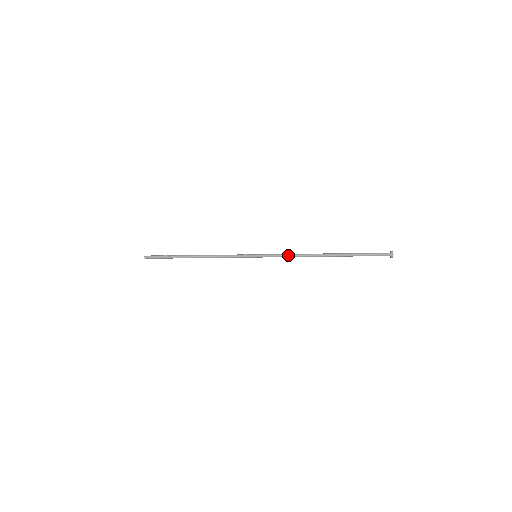
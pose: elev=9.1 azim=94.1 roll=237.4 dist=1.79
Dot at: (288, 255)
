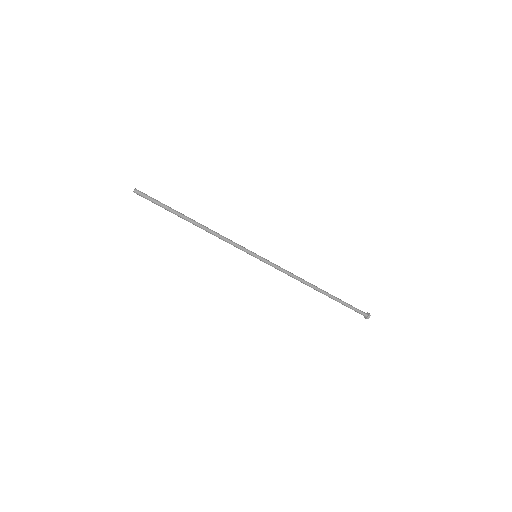
Dot at: (287, 271)
